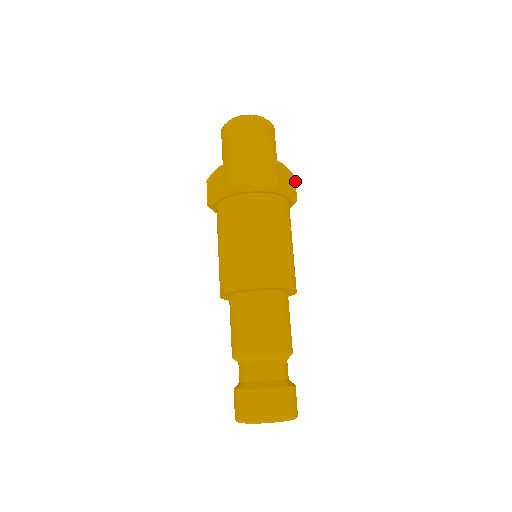
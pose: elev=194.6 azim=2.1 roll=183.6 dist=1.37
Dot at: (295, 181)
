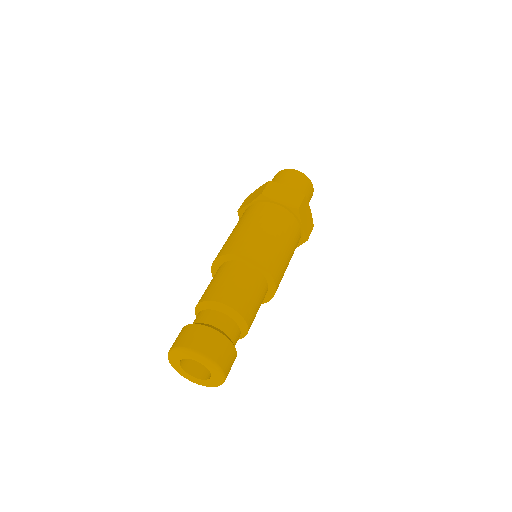
Dot at: occluded
